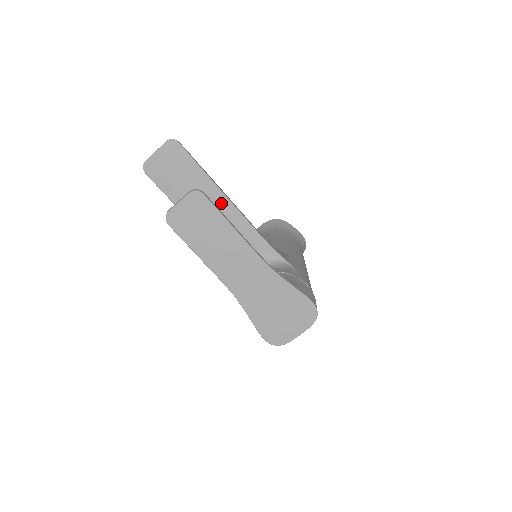
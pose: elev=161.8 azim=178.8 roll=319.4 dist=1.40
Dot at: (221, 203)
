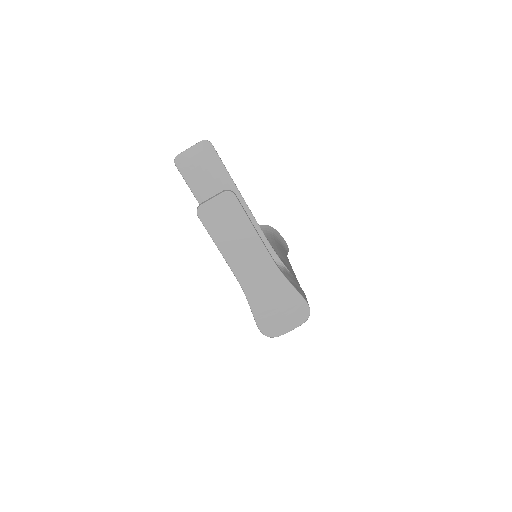
Dot at: occluded
